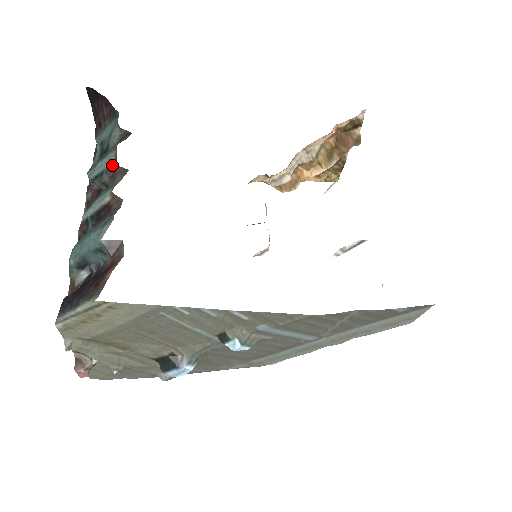
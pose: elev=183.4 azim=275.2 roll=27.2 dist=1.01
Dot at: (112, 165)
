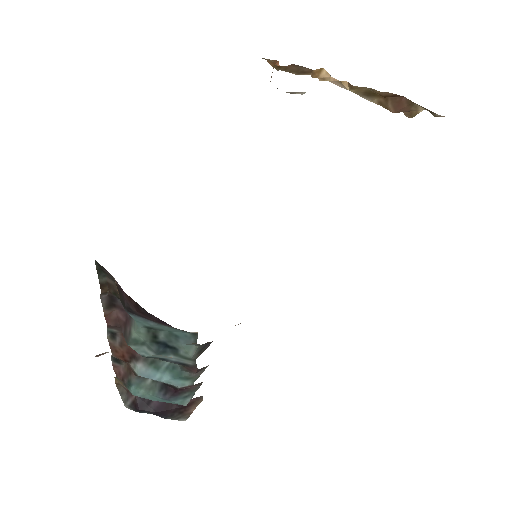
Dot at: (187, 366)
